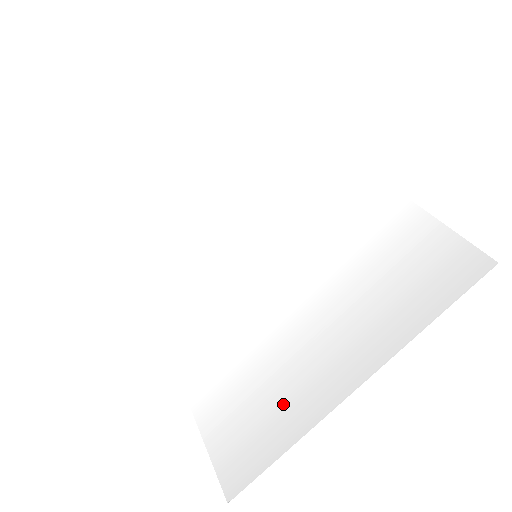
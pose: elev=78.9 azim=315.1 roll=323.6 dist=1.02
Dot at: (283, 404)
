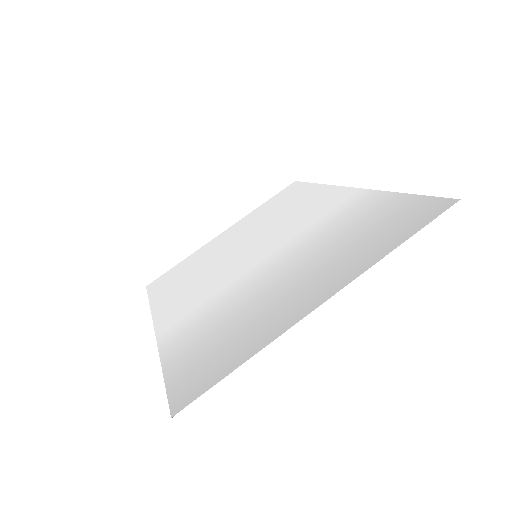
Dot at: (252, 332)
